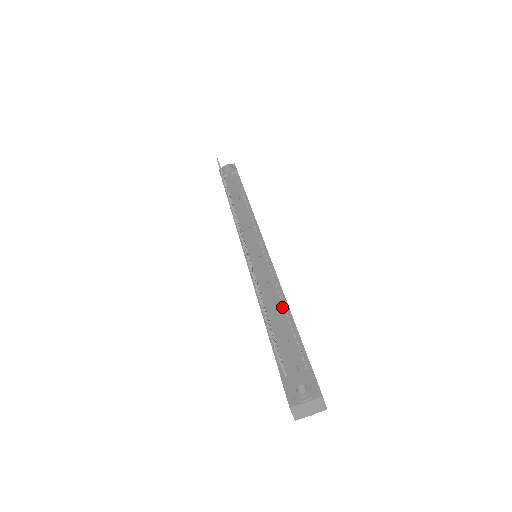
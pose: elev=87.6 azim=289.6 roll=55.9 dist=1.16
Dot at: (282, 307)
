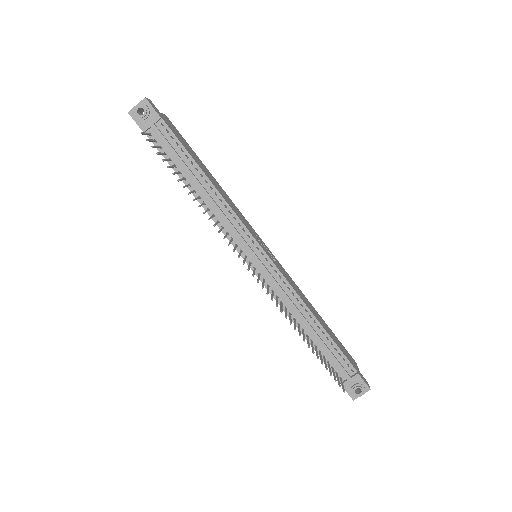
Dot at: (316, 326)
